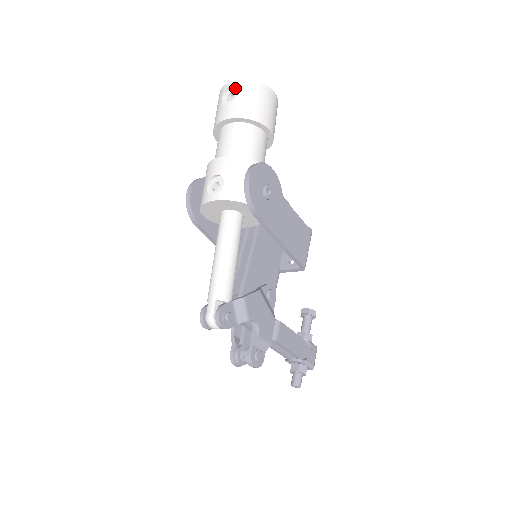
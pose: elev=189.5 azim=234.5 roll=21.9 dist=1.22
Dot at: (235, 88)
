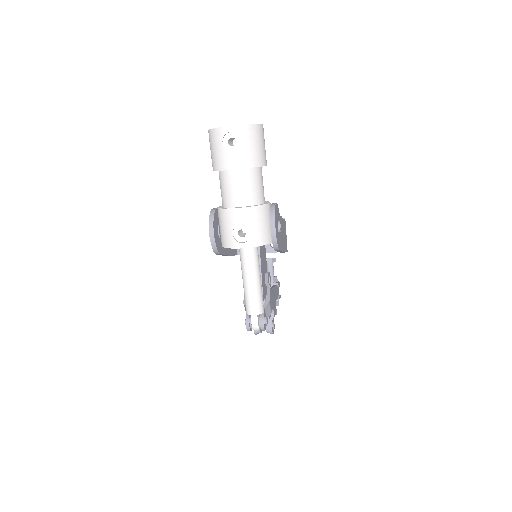
Dot at: (236, 133)
